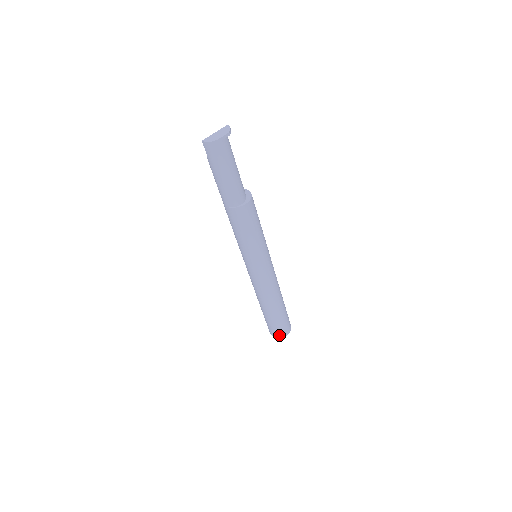
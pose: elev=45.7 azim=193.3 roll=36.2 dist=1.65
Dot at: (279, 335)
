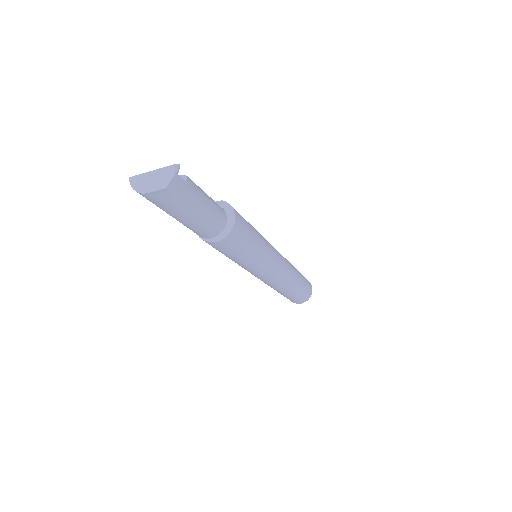
Dot at: occluded
